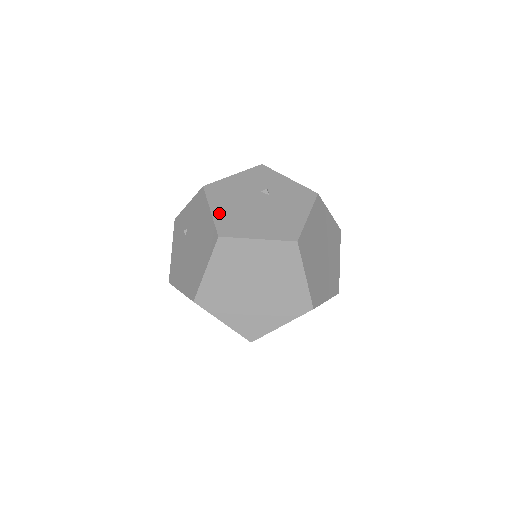
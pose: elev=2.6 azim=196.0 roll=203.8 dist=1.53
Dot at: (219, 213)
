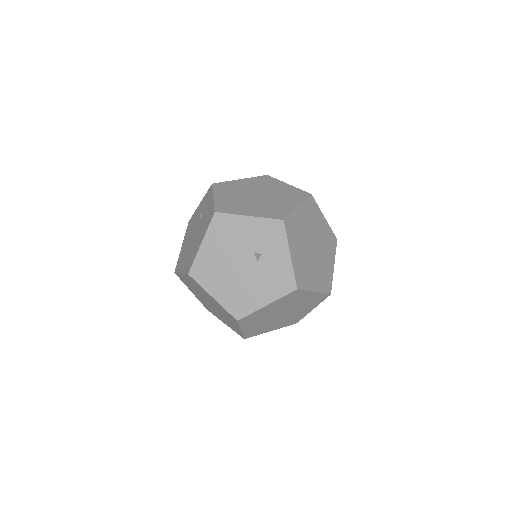
Dot at: (205, 252)
